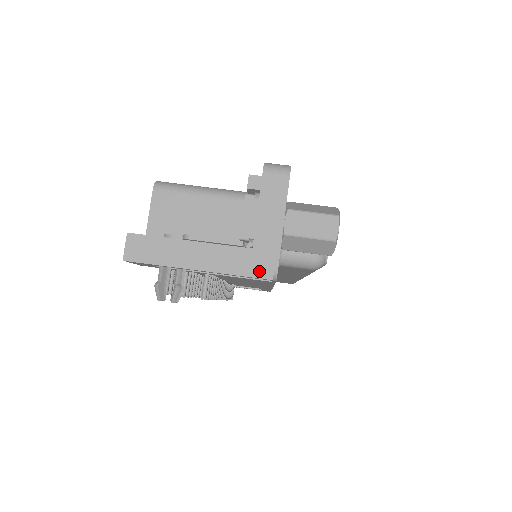
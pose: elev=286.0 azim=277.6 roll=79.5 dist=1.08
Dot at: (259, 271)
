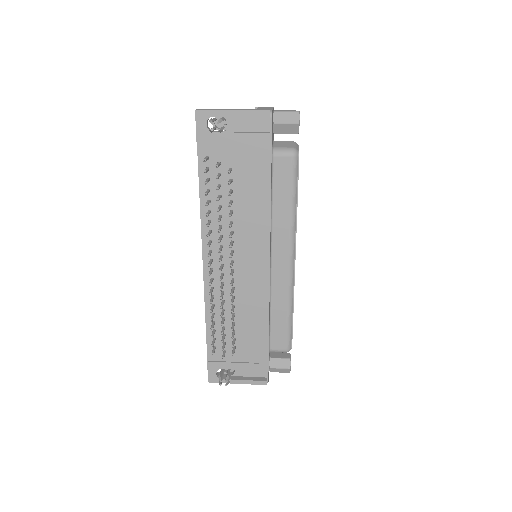
Dot at: (263, 110)
